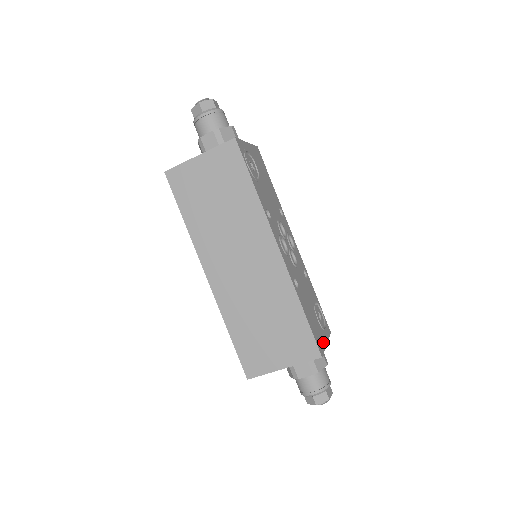
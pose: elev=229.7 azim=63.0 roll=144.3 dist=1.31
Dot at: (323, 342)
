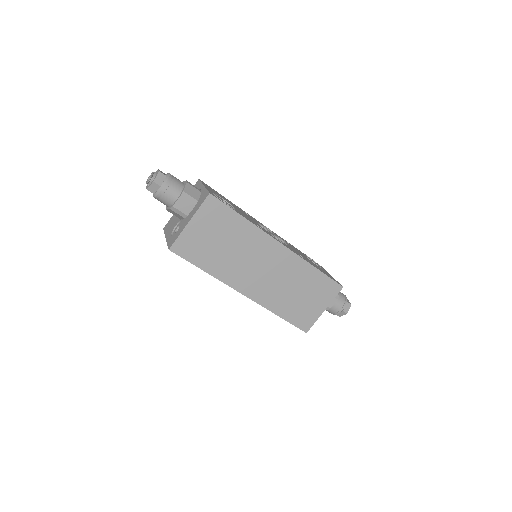
Dot at: occluded
